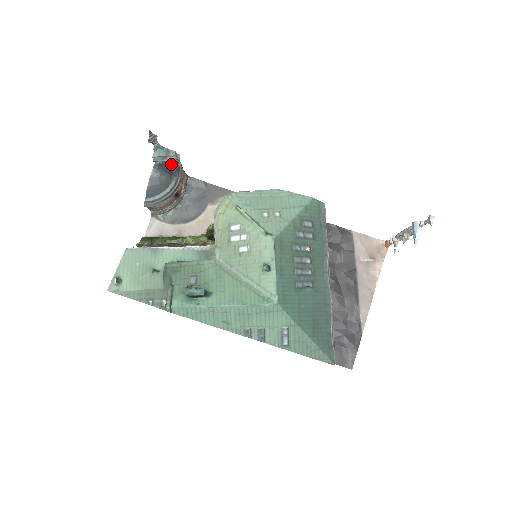
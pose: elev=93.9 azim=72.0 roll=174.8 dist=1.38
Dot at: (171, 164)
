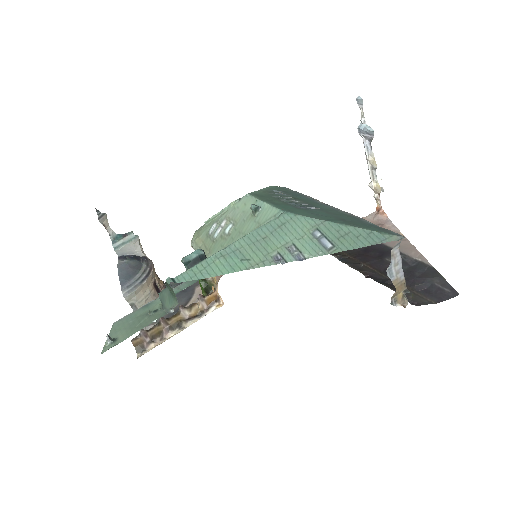
Dot at: (136, 255)
